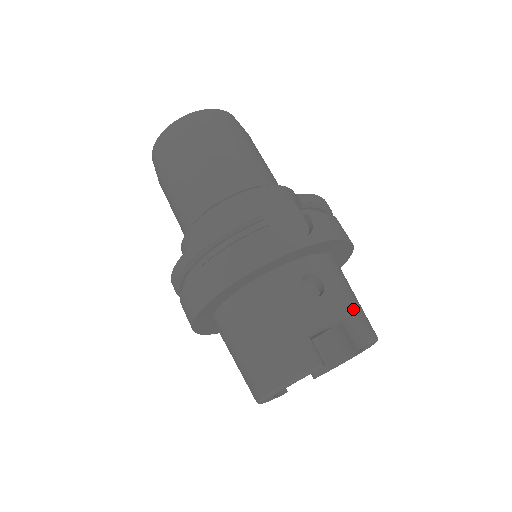
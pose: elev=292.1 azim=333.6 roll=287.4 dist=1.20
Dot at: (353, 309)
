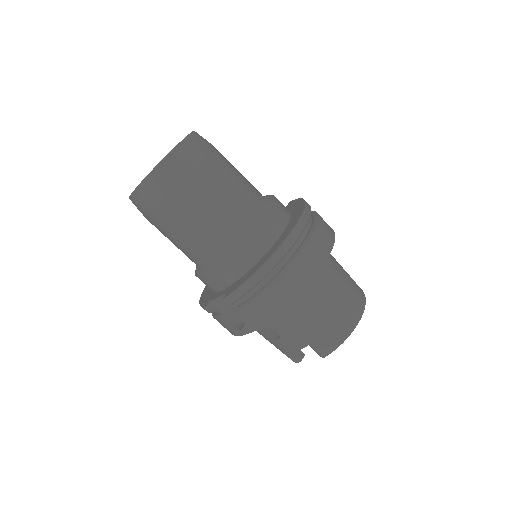
Dot at: (308, 341)
